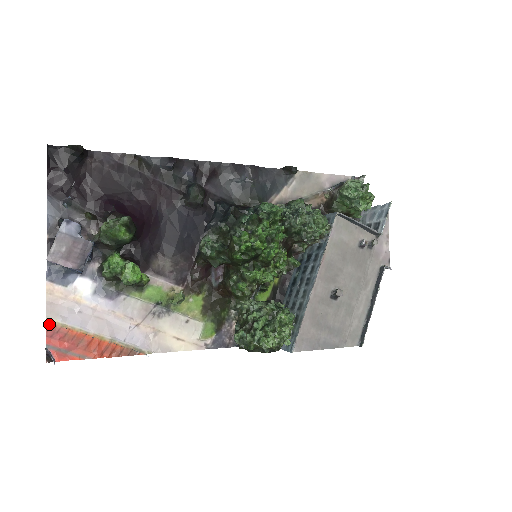
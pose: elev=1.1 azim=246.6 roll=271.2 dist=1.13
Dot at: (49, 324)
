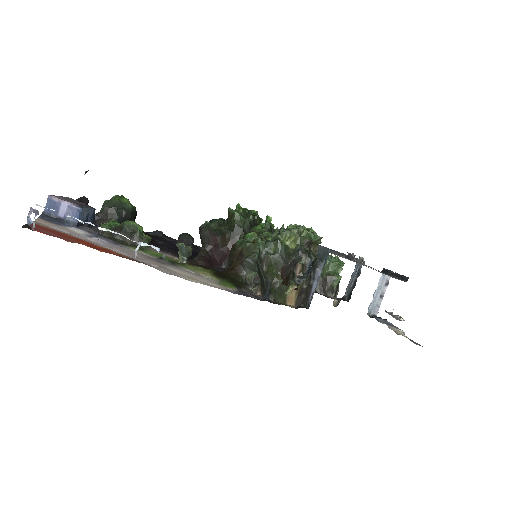
Dot at: occluded
